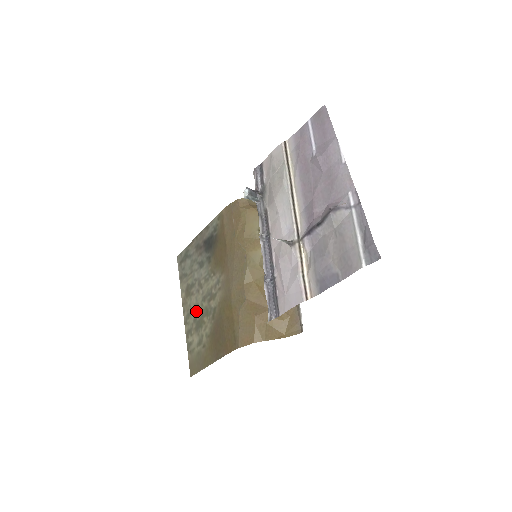
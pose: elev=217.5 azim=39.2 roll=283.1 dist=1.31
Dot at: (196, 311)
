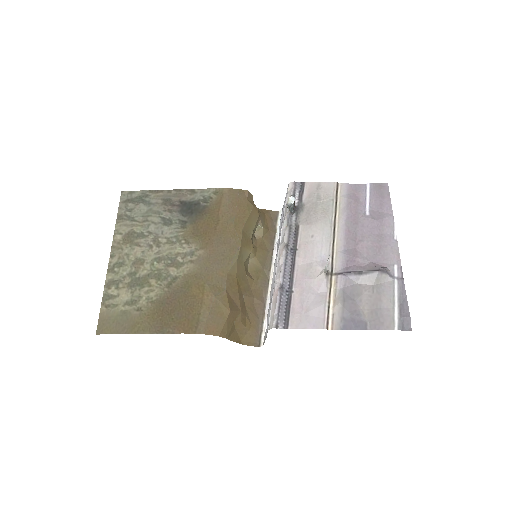
Dot at: (138, 266)
